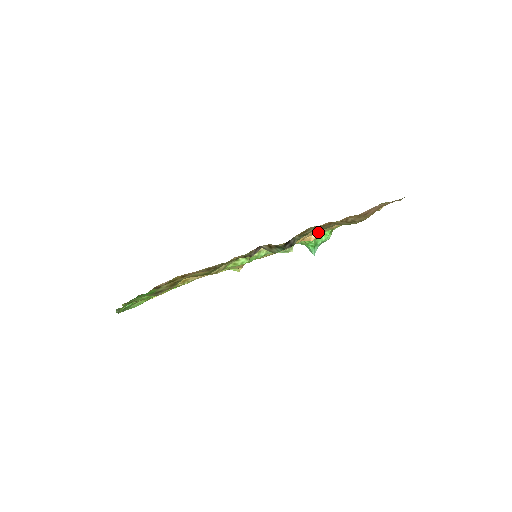
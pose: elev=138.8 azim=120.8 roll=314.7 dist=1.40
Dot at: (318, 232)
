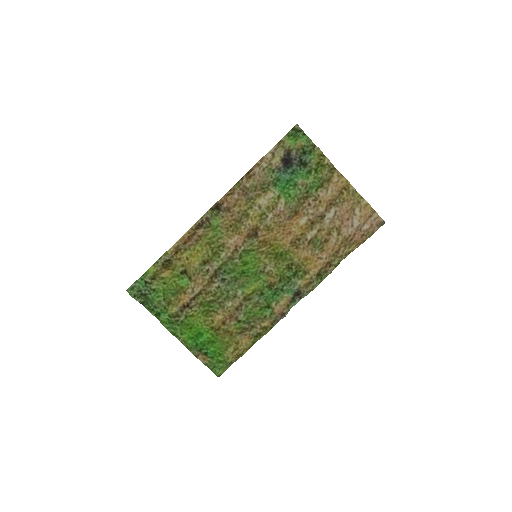
Dot at: (311, 246)
